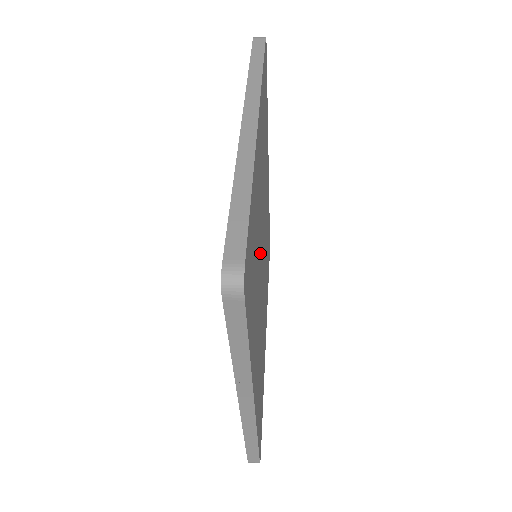
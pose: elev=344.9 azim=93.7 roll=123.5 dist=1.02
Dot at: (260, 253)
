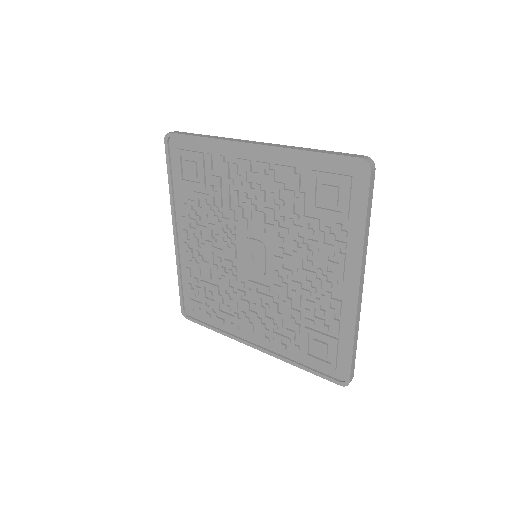
Dot at: occluded
